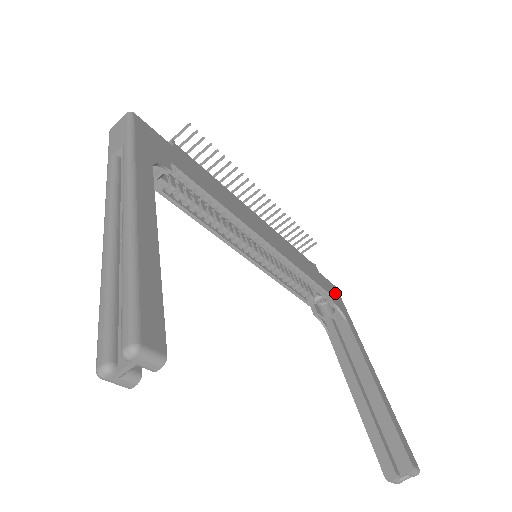
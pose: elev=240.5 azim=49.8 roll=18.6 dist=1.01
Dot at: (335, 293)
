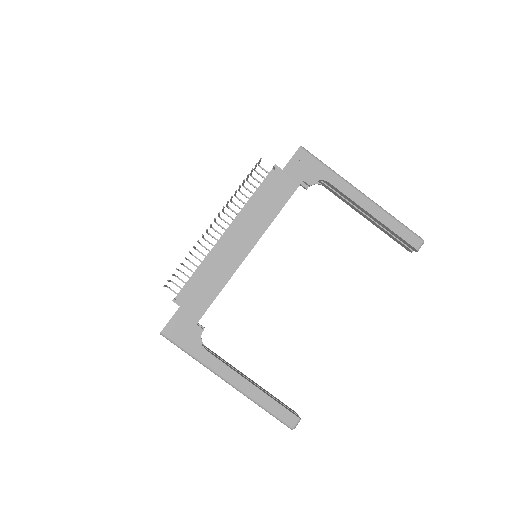
Dot at: (304, 163)
